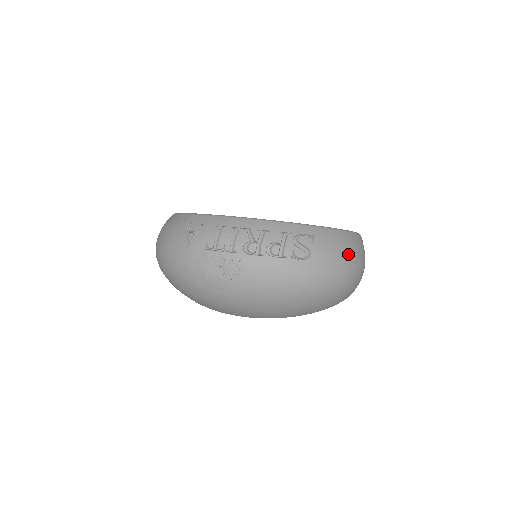
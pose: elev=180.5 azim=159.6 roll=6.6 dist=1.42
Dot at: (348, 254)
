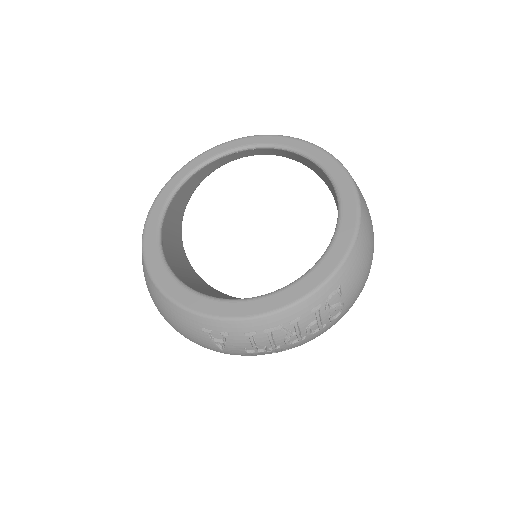
Dot at: (368, 259)
